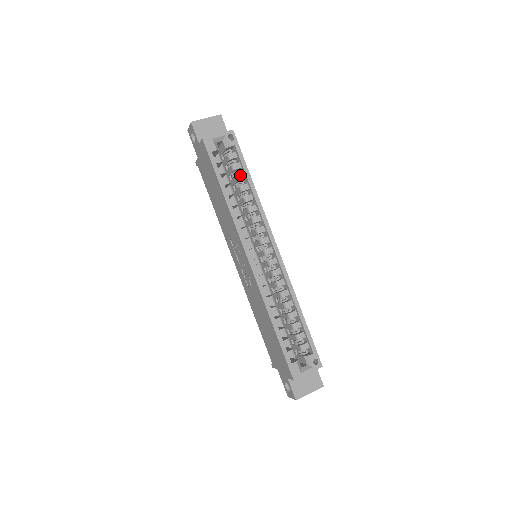
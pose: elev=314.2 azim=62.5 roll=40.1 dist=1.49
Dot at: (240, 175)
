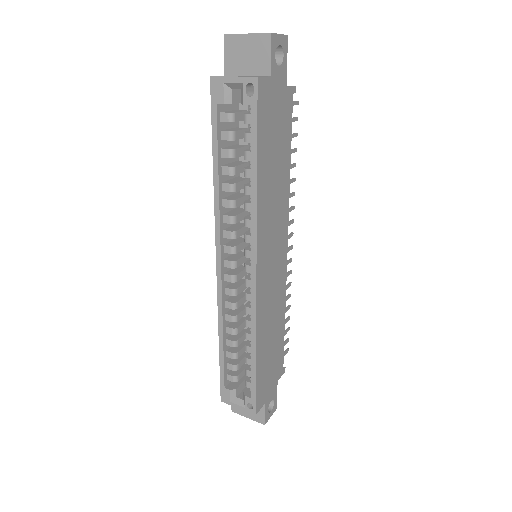
Dot at: (248, 153)
